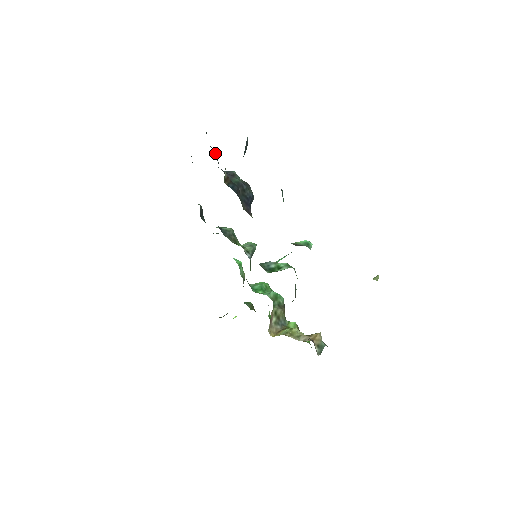
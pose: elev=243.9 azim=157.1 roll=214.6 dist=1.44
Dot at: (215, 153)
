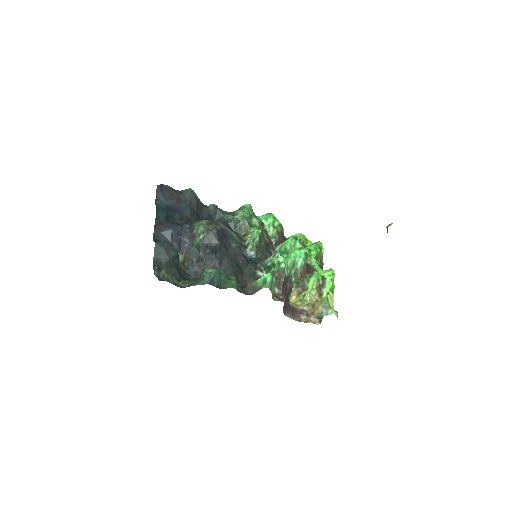
Dot at: (169, 236)
